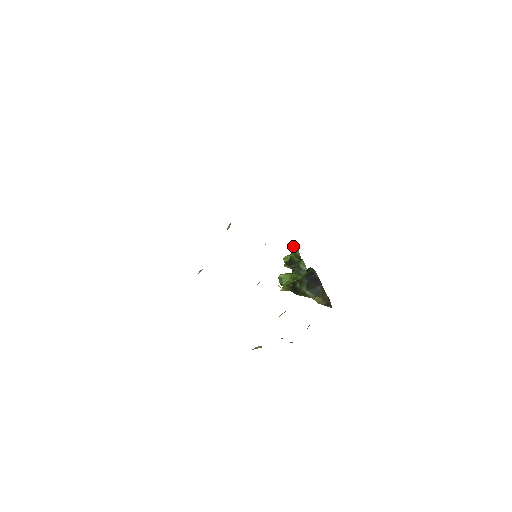
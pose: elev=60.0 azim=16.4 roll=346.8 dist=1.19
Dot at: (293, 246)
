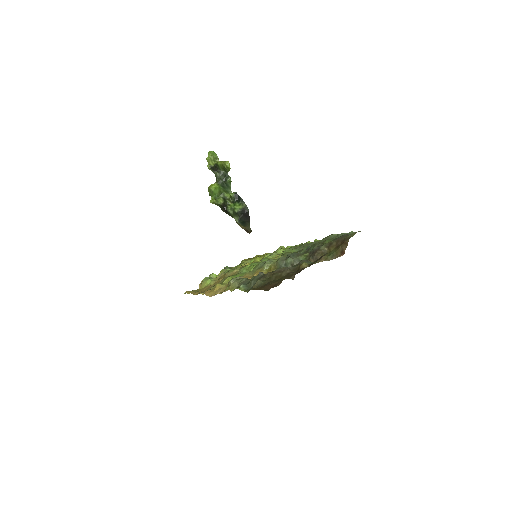
Dot at: (228, 165)
